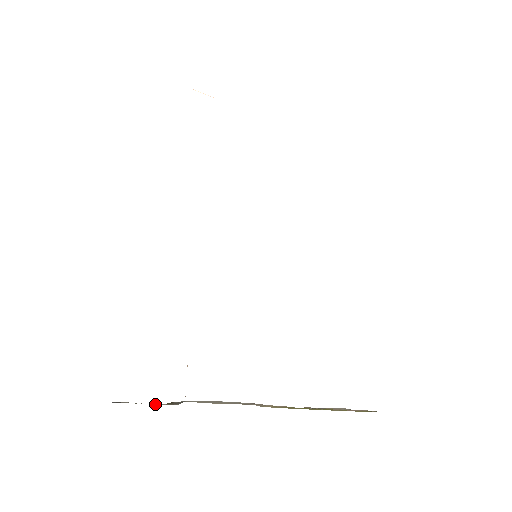
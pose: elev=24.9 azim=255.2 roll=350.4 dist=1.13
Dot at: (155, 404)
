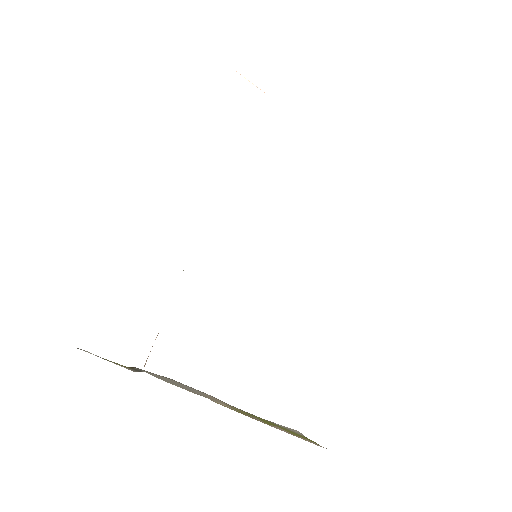
Dot at: (116, 363)
